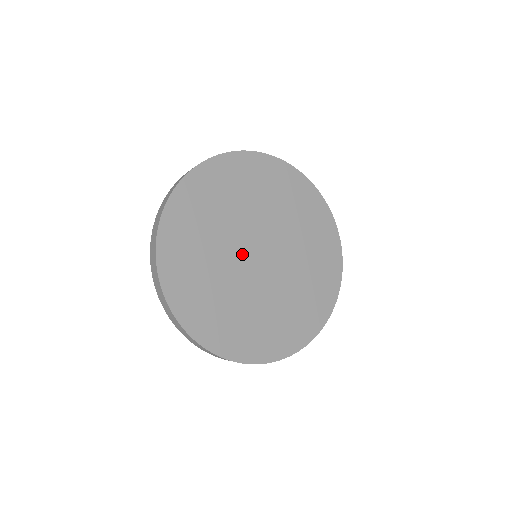
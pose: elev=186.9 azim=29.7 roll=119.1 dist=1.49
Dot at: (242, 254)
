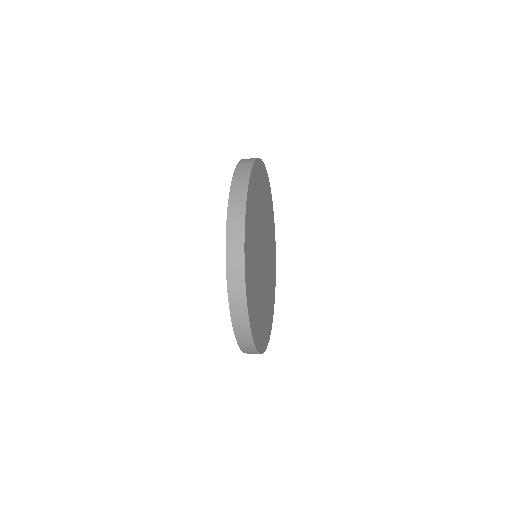
Dot at: (260, 252)
